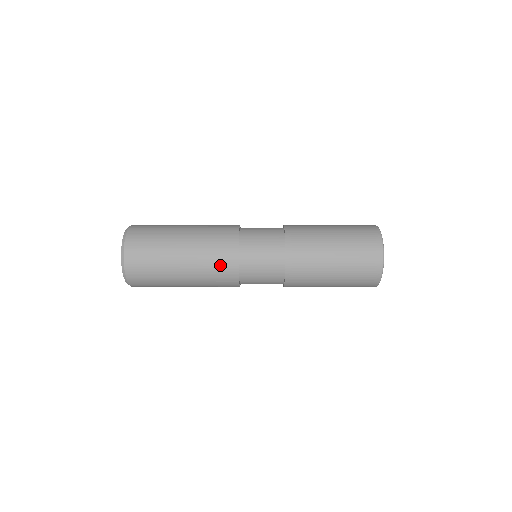
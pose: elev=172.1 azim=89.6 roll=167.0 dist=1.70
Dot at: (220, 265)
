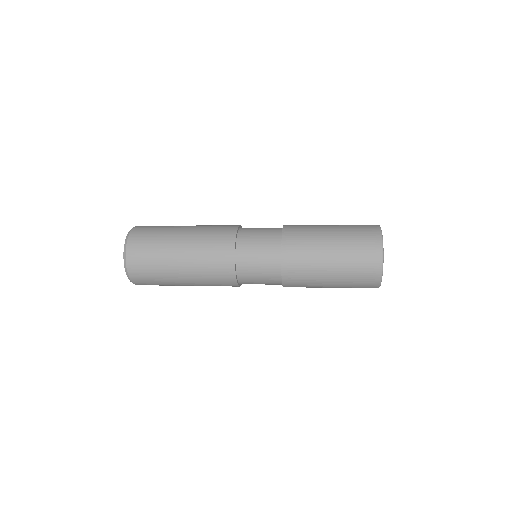
Dot at: (217, 262)
